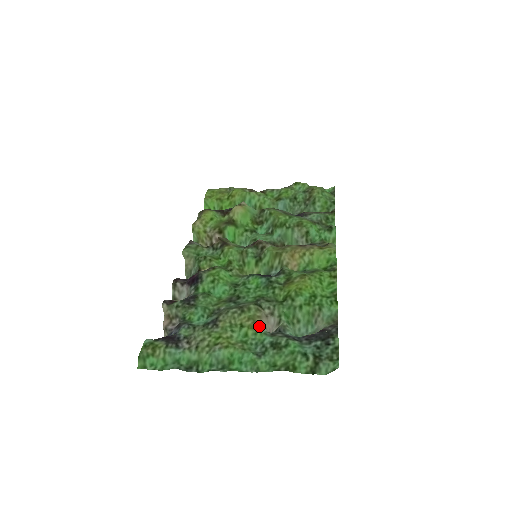
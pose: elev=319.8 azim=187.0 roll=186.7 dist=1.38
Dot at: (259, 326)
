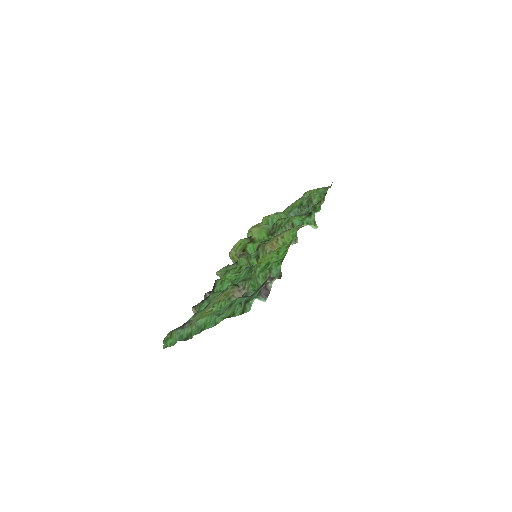
Dot at: (230, 298)
